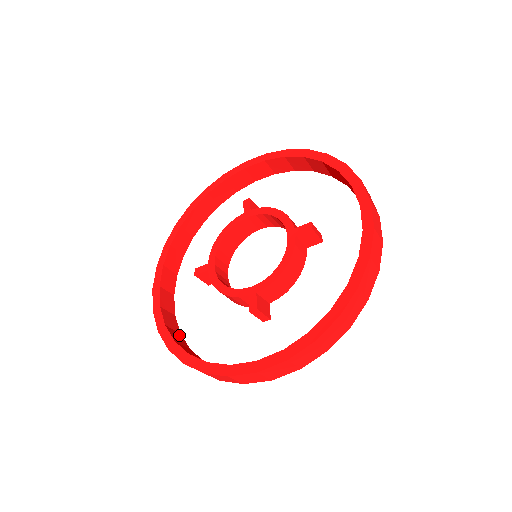
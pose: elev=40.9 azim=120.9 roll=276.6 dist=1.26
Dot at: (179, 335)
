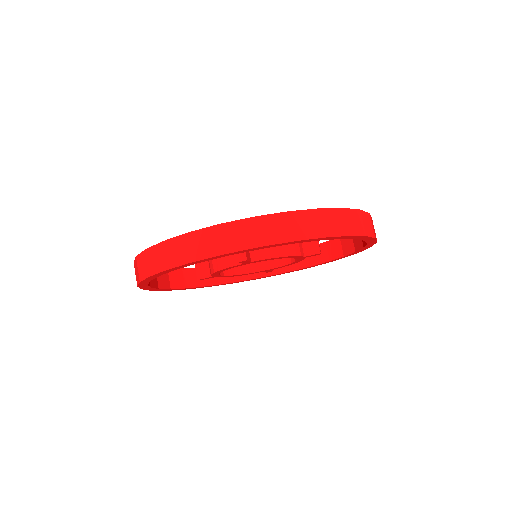
Dot at: occluded
